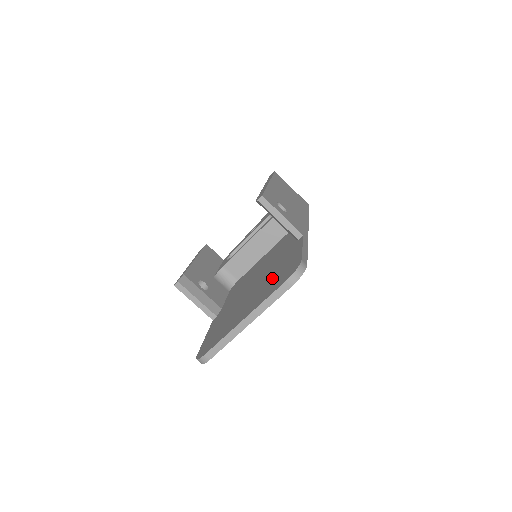
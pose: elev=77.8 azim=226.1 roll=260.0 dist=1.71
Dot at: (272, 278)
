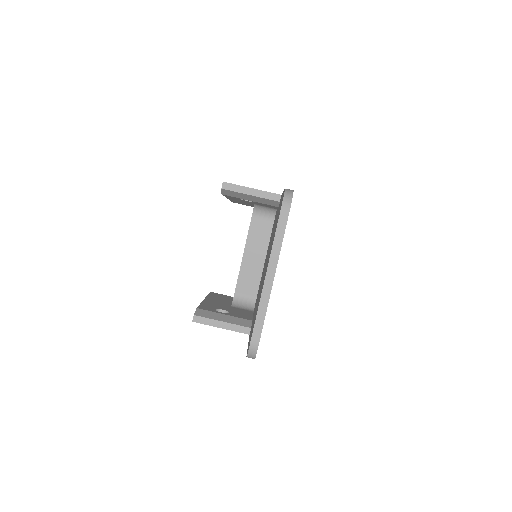
Dot at: (273, 235)
